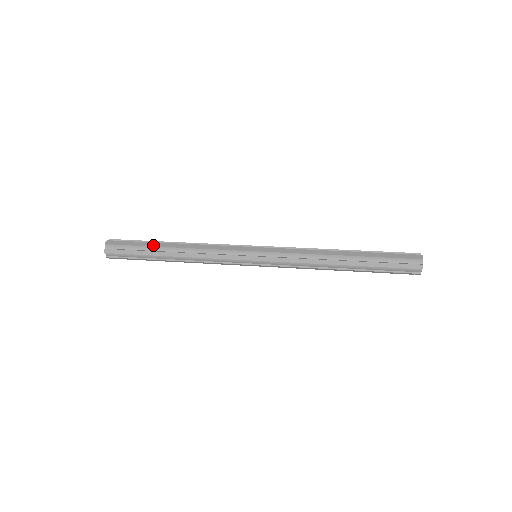
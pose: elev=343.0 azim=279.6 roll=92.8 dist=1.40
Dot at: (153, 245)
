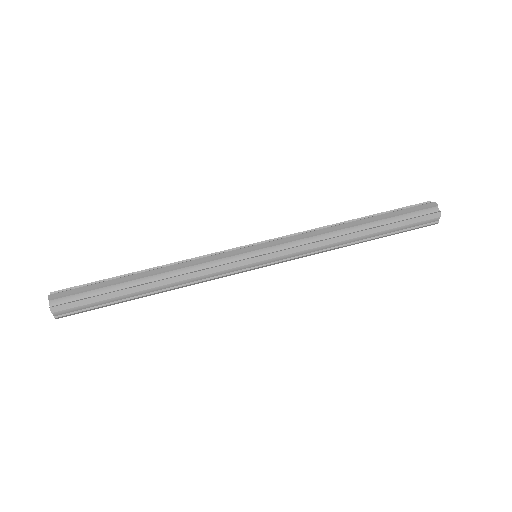
Dot at: (123, 295)
